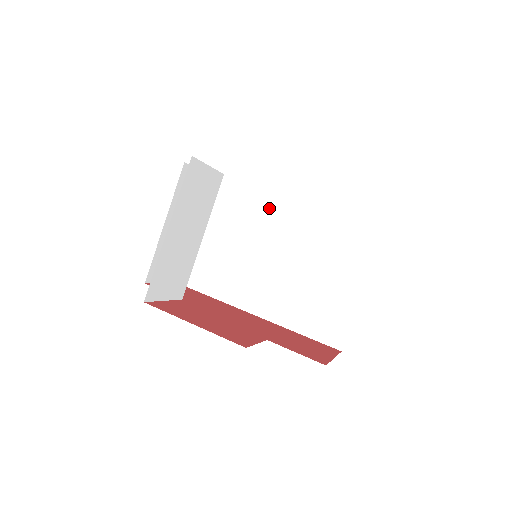
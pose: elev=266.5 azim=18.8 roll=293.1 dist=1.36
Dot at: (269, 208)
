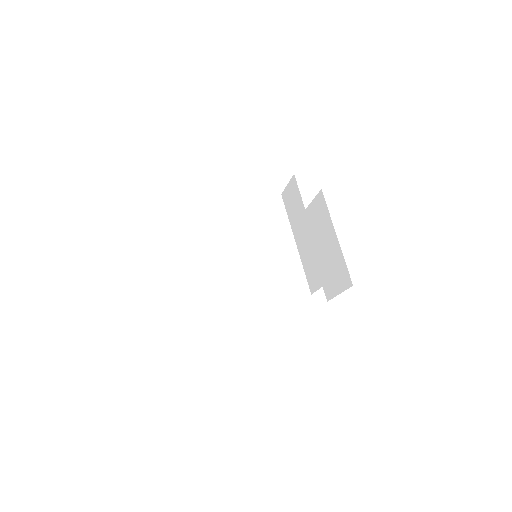
Dot at: (220, 238)
